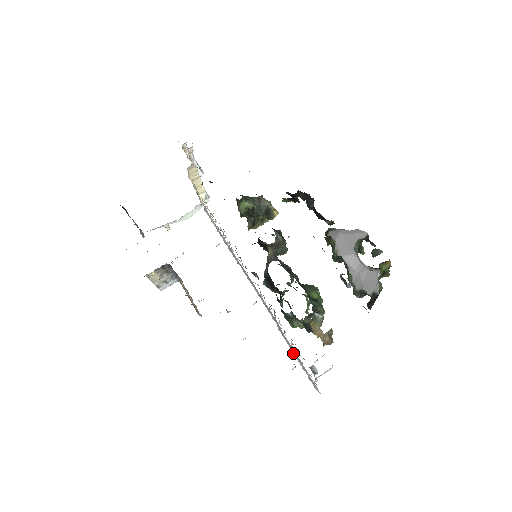
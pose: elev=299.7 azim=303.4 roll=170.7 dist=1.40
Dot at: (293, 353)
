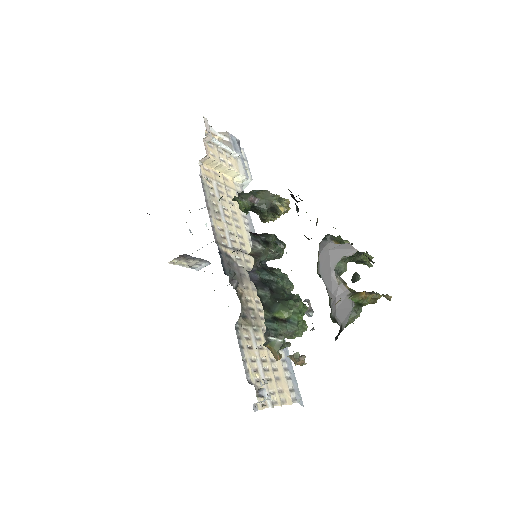
Dot at: (285, 359)
